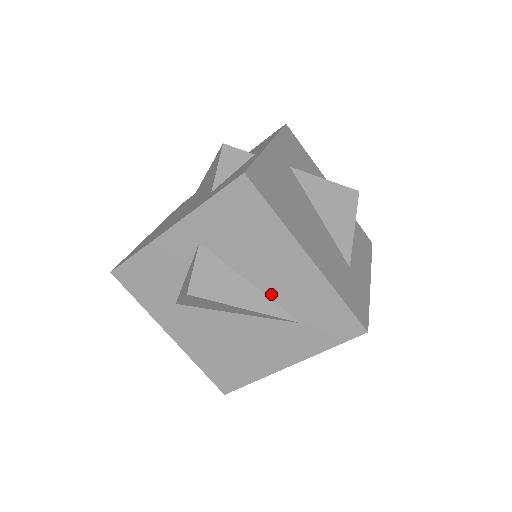
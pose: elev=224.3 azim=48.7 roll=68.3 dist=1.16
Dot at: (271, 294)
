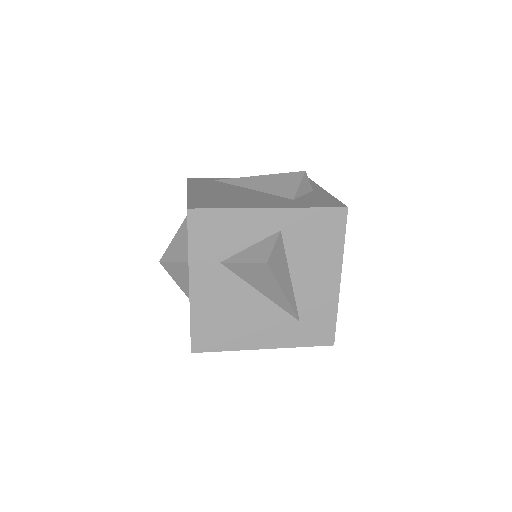
Dot at: (297, 291)
